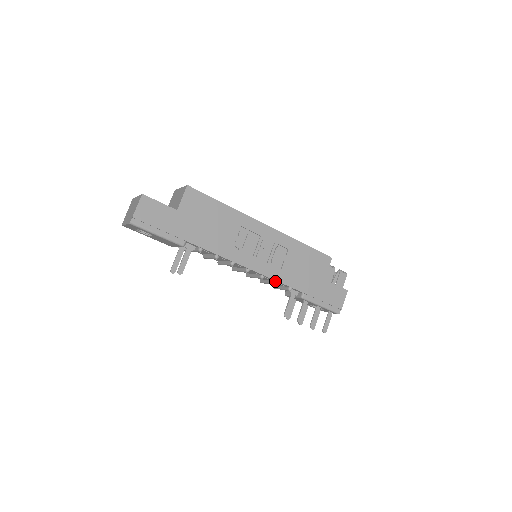
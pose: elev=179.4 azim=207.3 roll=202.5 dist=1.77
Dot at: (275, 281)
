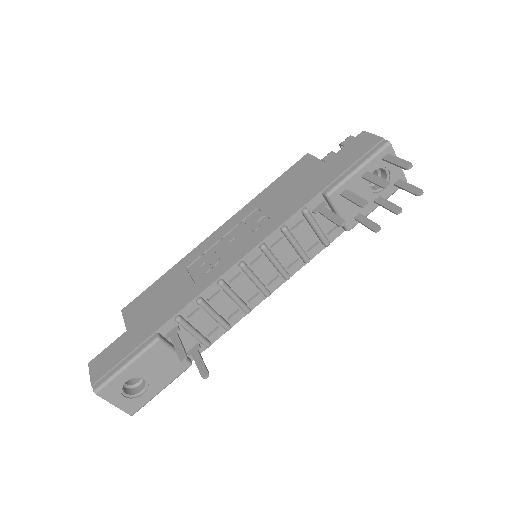
Dot at: (280, 230)
